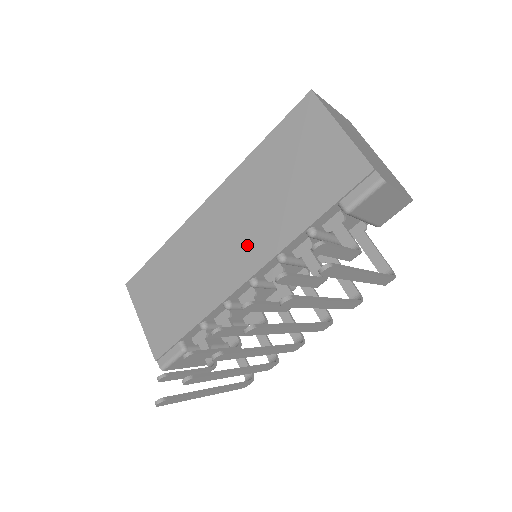
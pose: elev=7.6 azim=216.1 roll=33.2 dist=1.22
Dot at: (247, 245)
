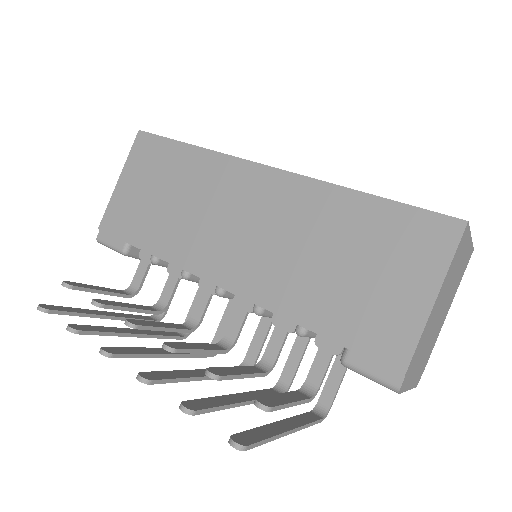
Dot at: (248, 259)
